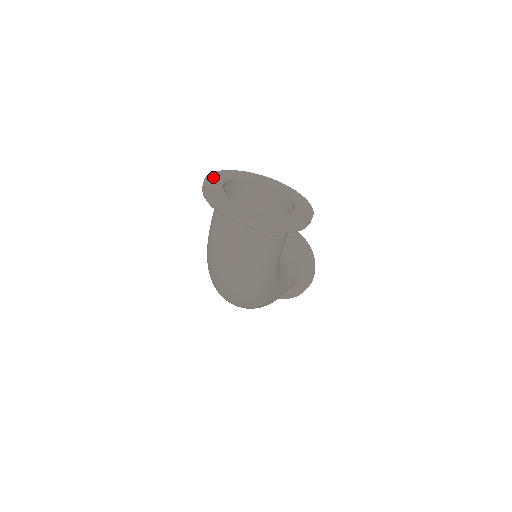
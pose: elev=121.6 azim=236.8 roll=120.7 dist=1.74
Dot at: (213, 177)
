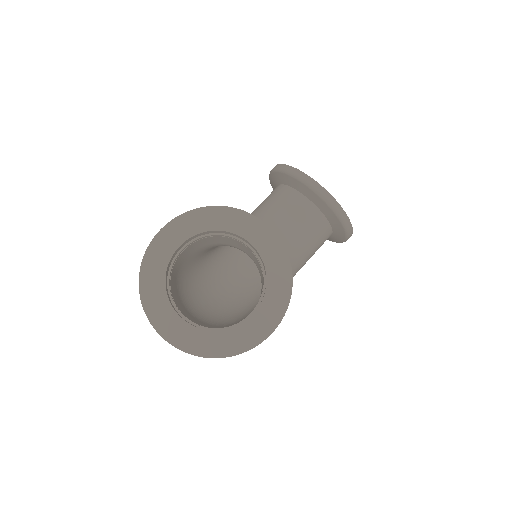
Dot at: (157, 246)
